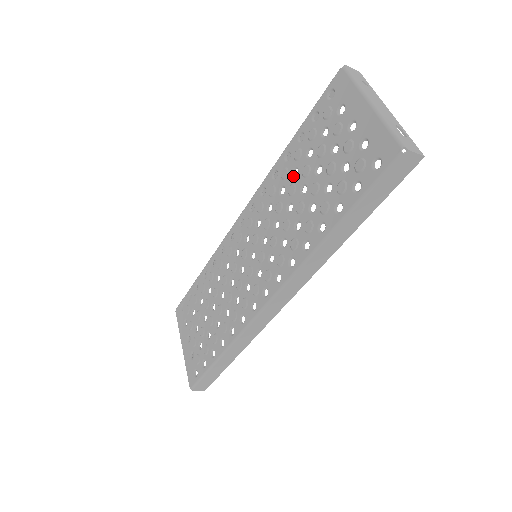
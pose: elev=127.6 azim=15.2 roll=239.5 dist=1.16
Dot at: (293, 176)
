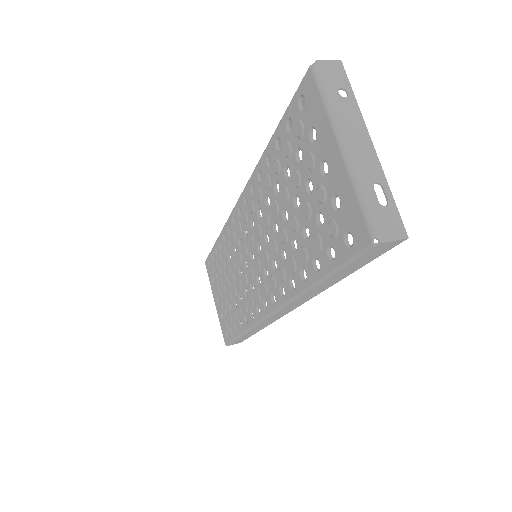
Dot at: (275, 191)
